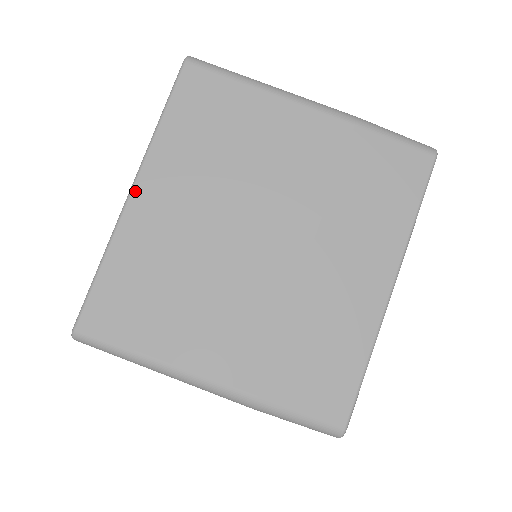
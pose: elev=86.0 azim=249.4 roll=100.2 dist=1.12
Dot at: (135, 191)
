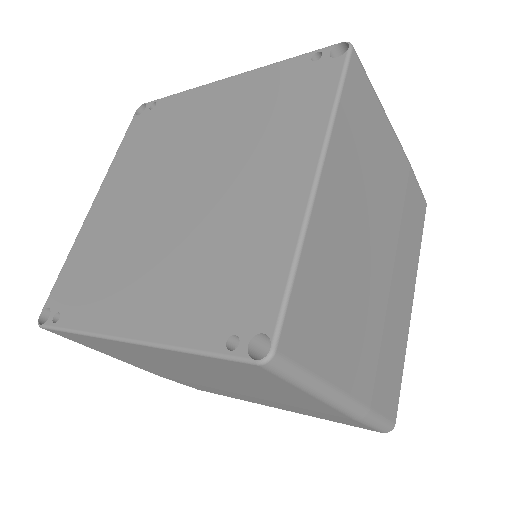
Dot at: (129, 344)
